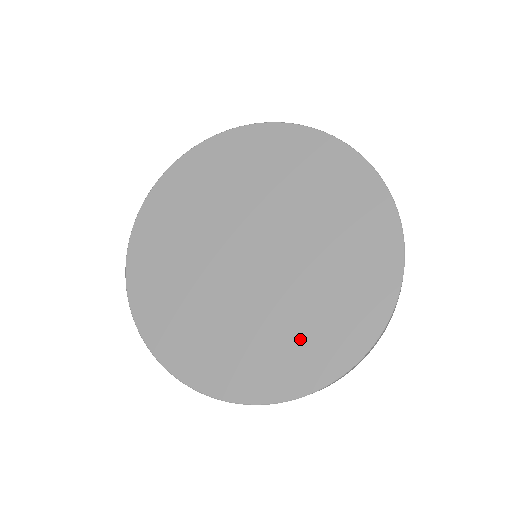
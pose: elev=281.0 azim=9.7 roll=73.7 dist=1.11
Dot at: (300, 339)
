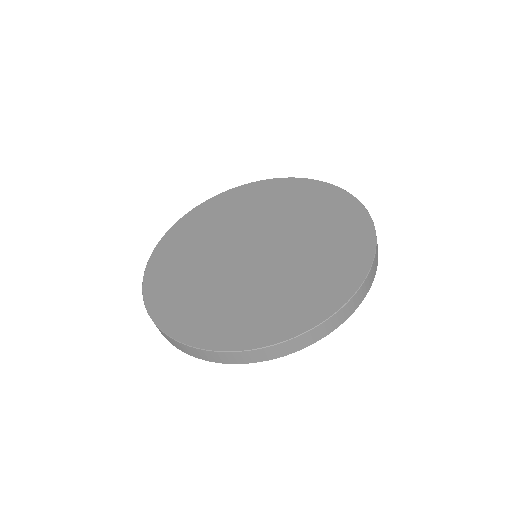
Dot at: (264, 309)
